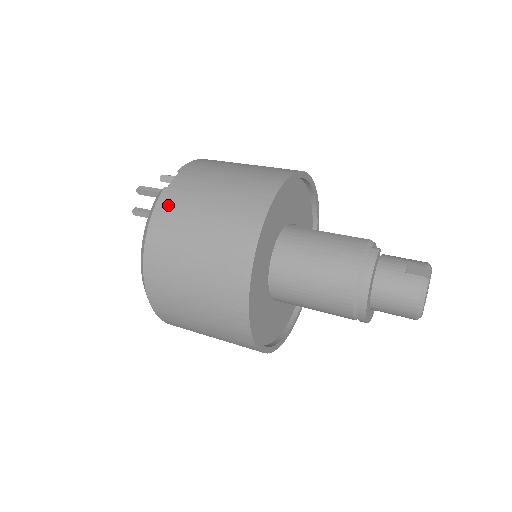
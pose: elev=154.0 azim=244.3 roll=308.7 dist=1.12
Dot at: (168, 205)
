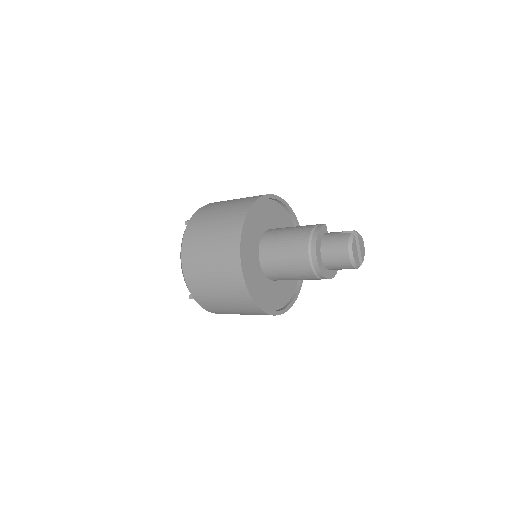
Dot at: (200, 213)
